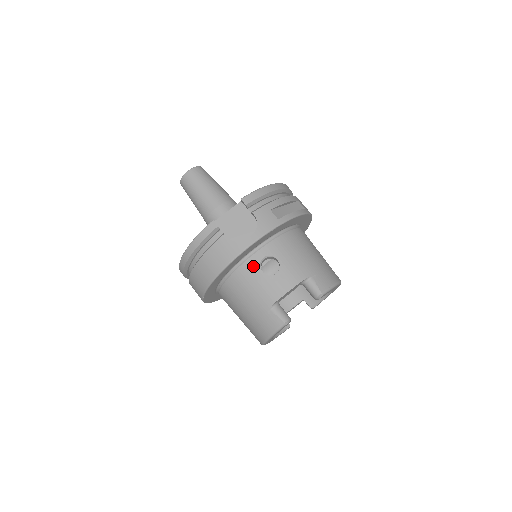
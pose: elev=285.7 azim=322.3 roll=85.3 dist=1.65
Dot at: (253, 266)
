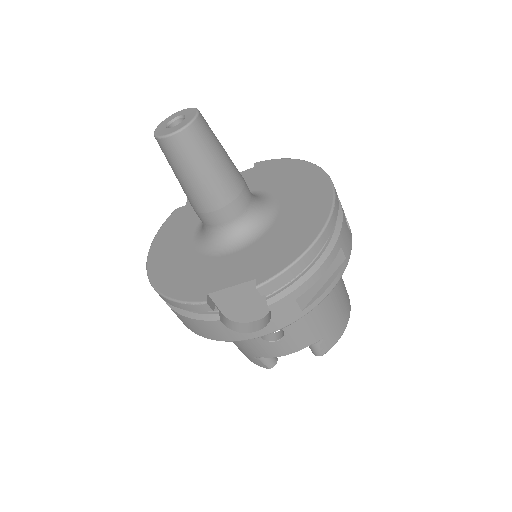
Dot at: occluded
